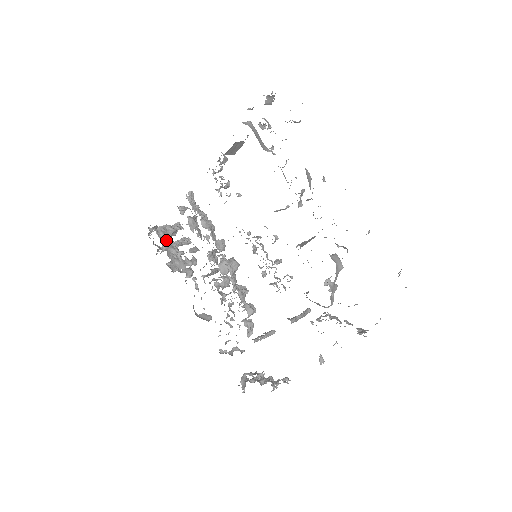
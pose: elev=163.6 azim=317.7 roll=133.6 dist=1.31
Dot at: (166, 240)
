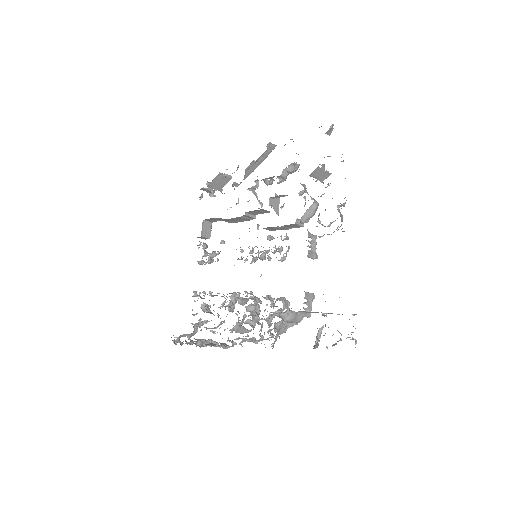
Dot at: (192, 340)
